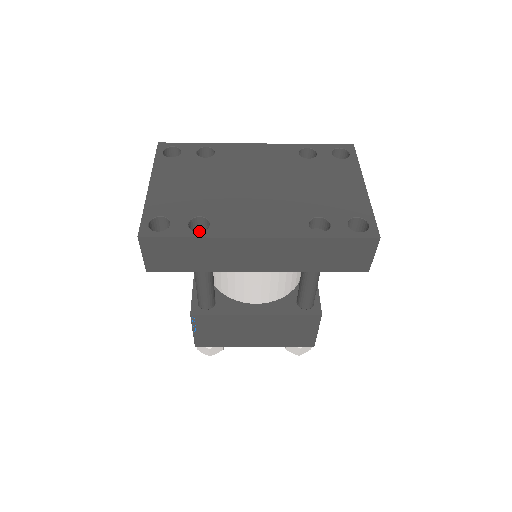
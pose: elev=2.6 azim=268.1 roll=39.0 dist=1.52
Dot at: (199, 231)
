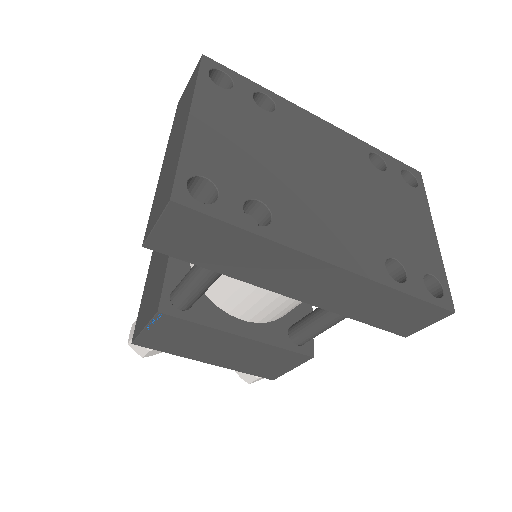
Dot at: occluded
